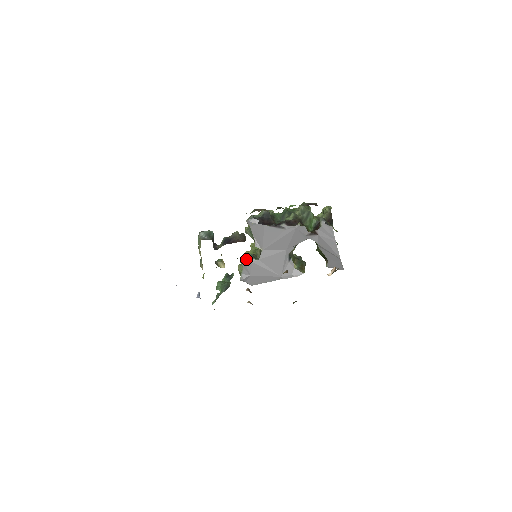
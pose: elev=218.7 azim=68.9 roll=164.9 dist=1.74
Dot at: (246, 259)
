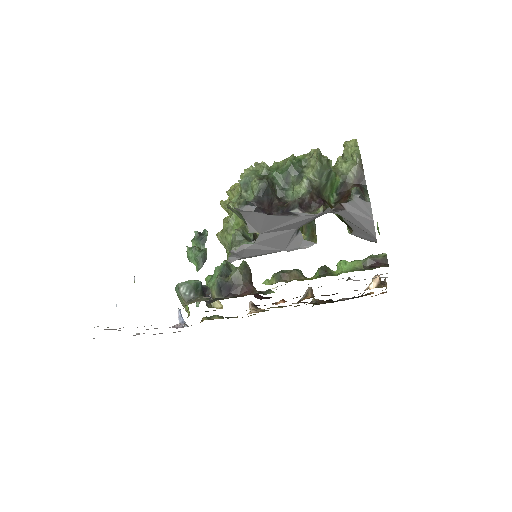
Dot at: (236, 247)
